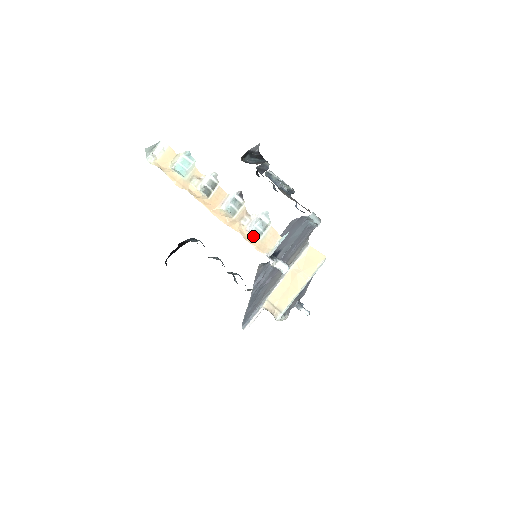
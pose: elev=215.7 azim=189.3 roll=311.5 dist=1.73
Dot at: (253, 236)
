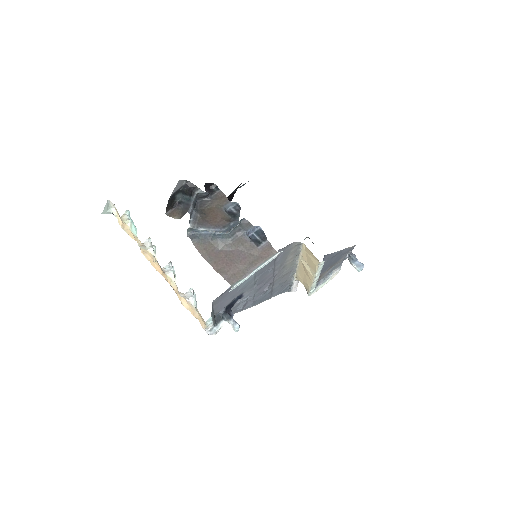
Dot at: (194, 307)
